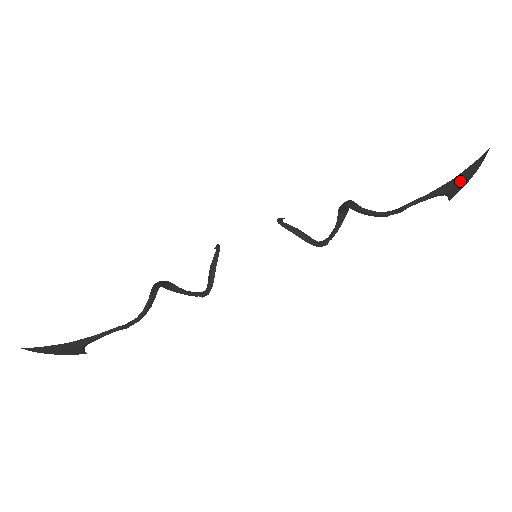
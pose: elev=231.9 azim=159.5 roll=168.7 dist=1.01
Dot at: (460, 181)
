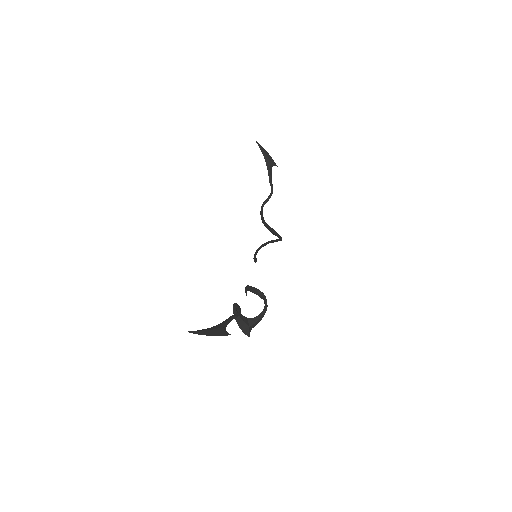
Dot at: (267, 156)
